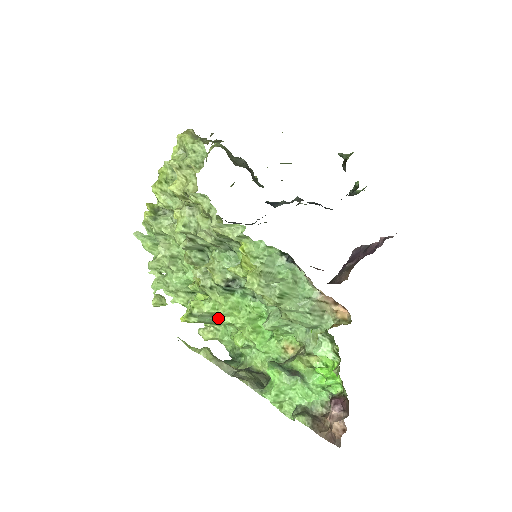
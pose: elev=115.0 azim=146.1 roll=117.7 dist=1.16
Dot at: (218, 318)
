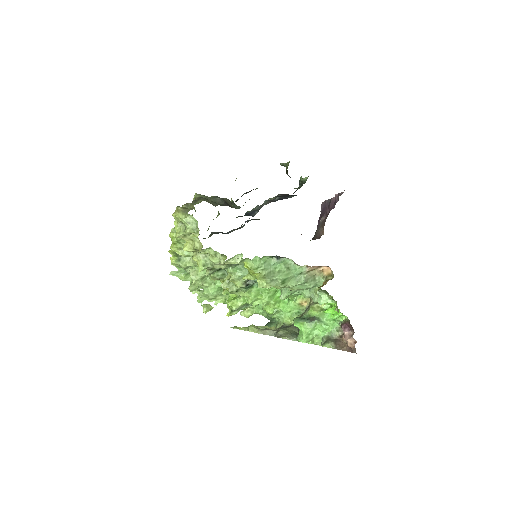
Dot at: (250, 304)
